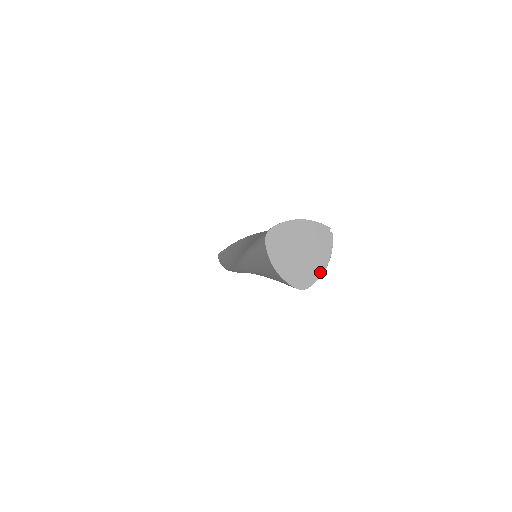
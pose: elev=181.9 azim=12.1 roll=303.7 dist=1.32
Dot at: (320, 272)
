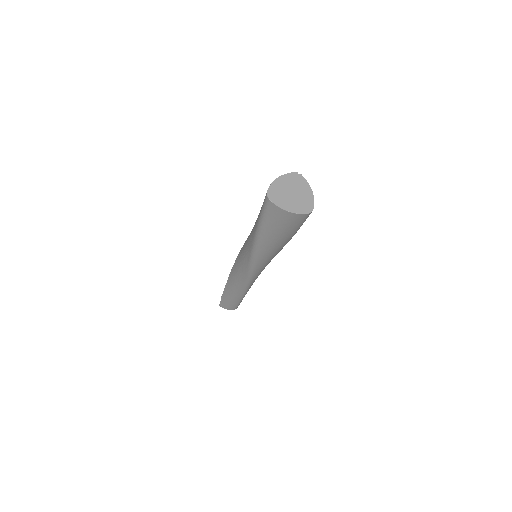
Dot at: (312, 197)
